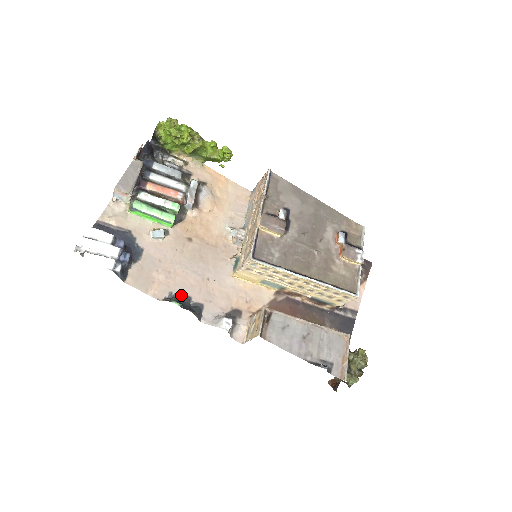
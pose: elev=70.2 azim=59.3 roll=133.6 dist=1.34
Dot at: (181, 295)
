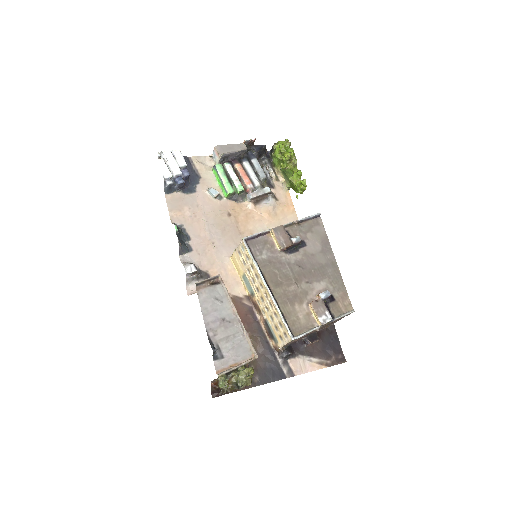
Dot at: (187, 232)
